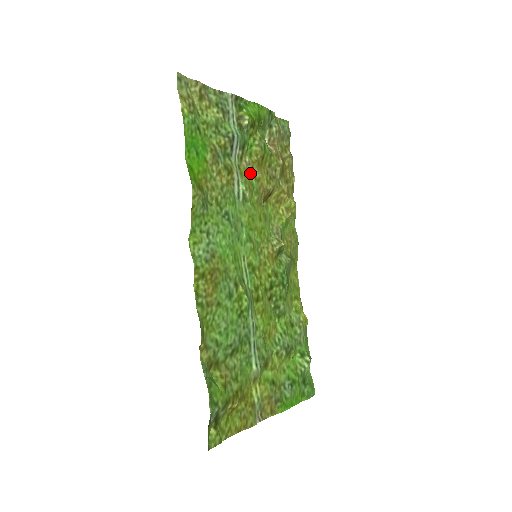
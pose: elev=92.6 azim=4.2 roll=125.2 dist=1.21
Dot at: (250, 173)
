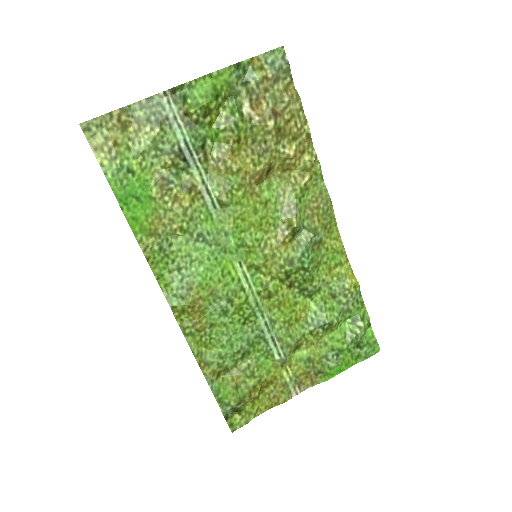
Dot at: (223, 170)
